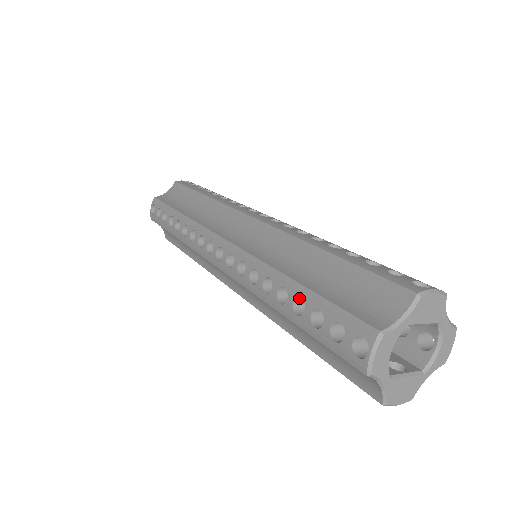
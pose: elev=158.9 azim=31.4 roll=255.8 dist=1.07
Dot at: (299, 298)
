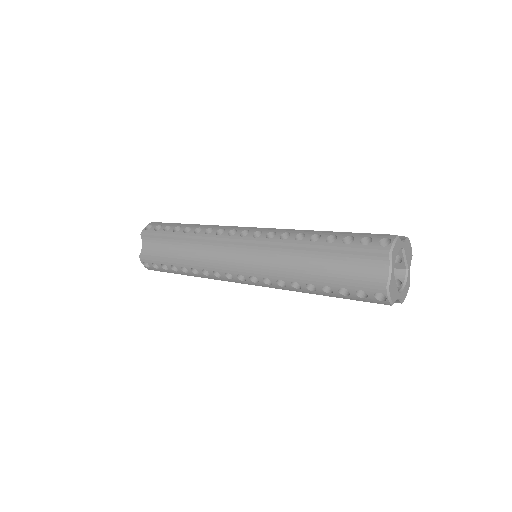
Dot at: (329, 238)
